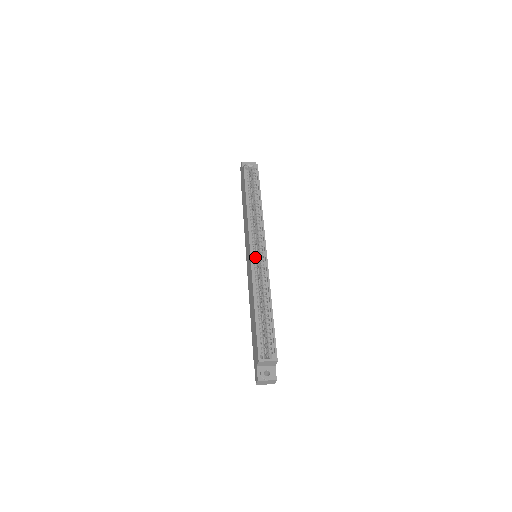
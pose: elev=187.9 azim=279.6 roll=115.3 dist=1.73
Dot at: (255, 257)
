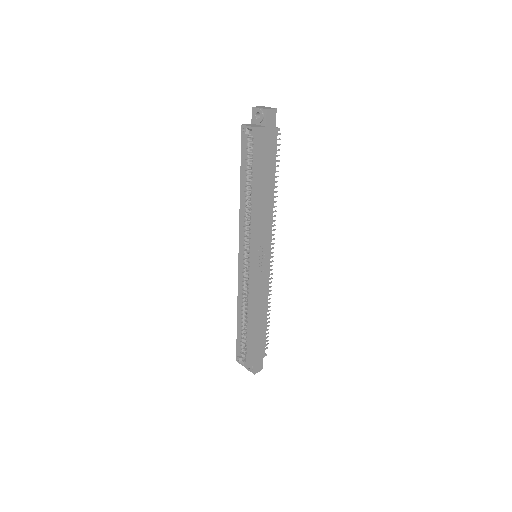
Dot at: (244, 267)
